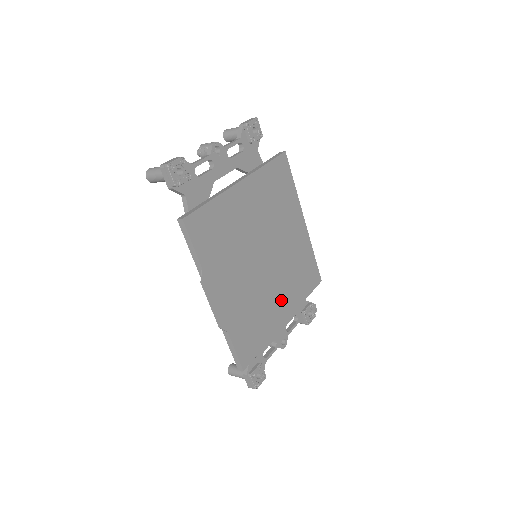
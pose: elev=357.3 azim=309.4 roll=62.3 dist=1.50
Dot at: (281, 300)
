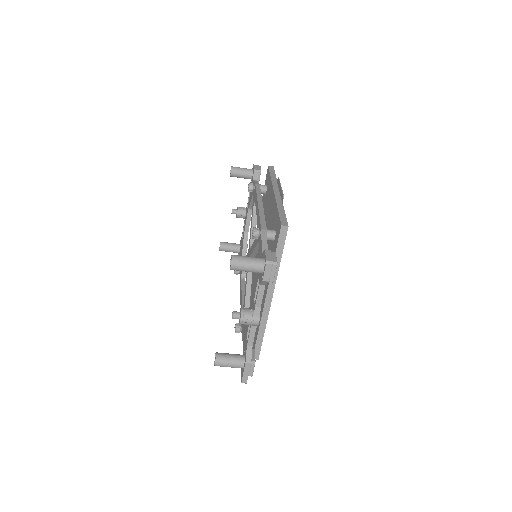
Dot at: occluded
